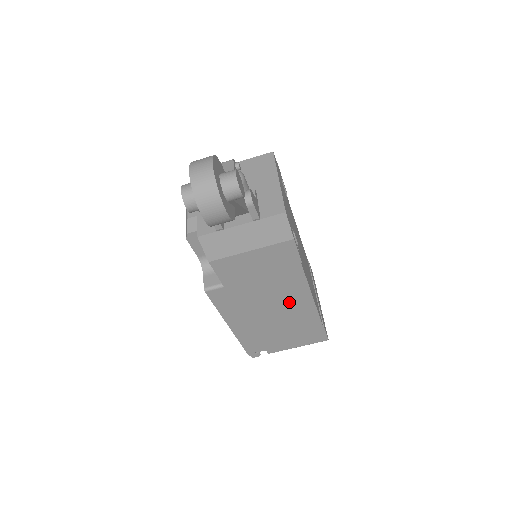
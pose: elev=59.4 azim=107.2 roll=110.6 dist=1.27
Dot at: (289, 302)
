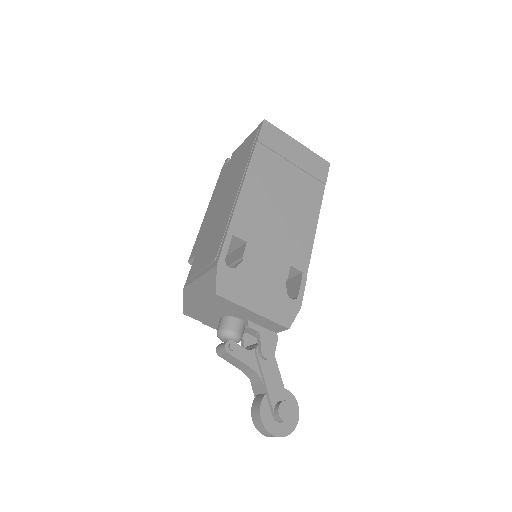
Dot at: occluded
